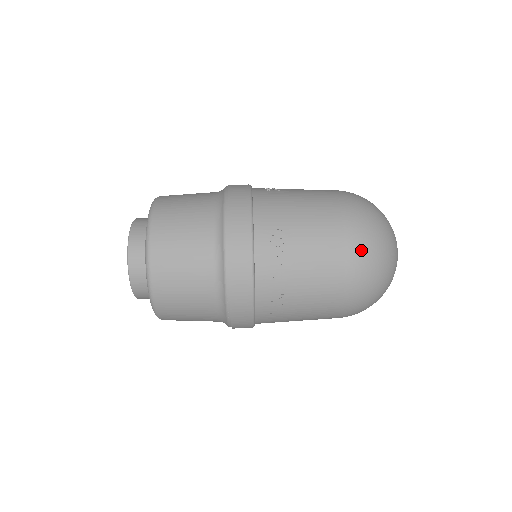
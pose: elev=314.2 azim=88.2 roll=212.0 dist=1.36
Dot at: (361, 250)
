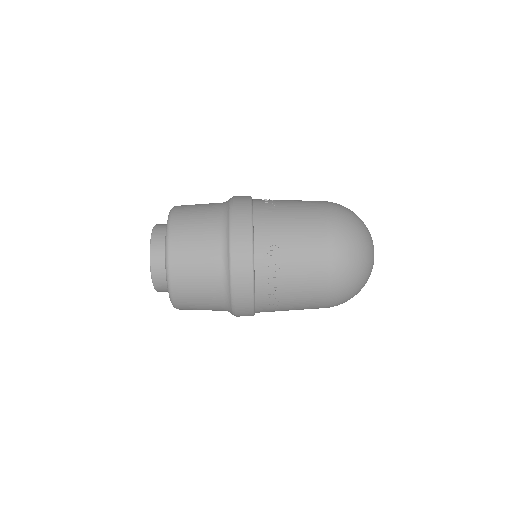
Dot at: (342, 262)
